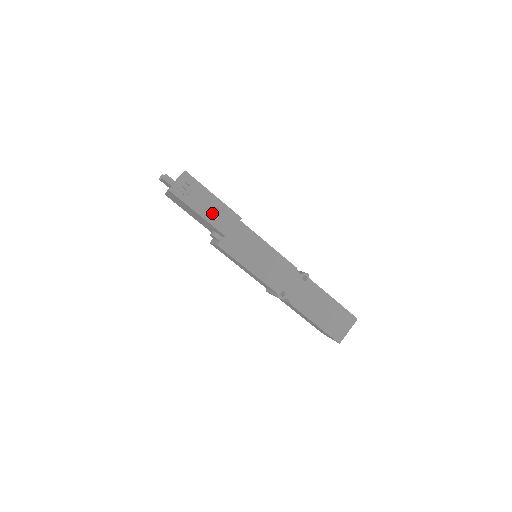
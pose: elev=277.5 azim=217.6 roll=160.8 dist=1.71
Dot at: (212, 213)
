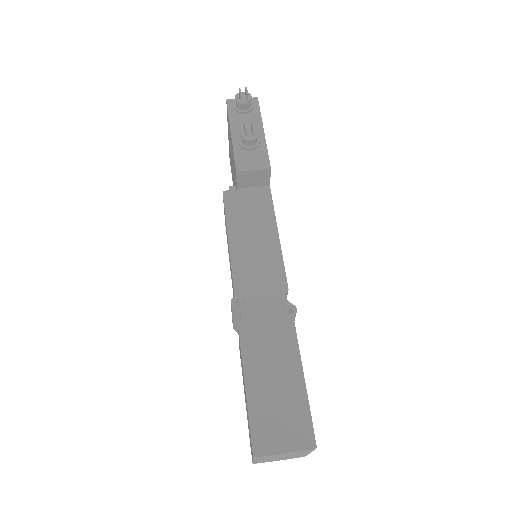
Dot at: (243, 132)
